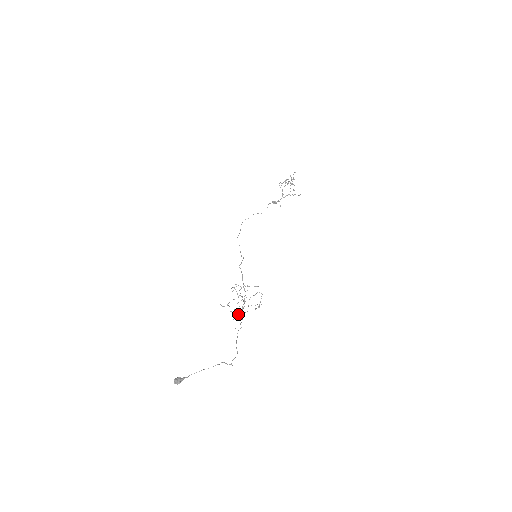
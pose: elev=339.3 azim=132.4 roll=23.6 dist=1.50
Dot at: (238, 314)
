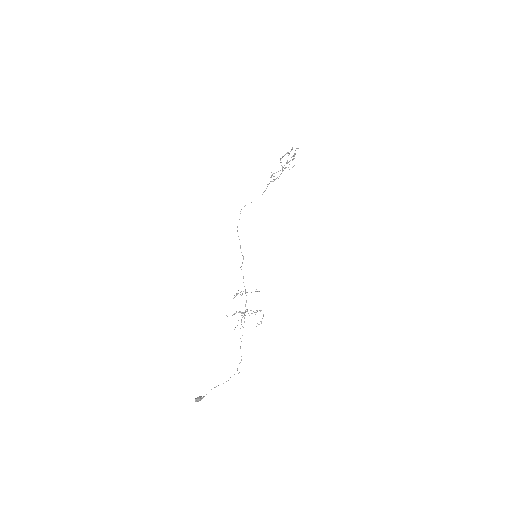
Dot at: (241, 320)
